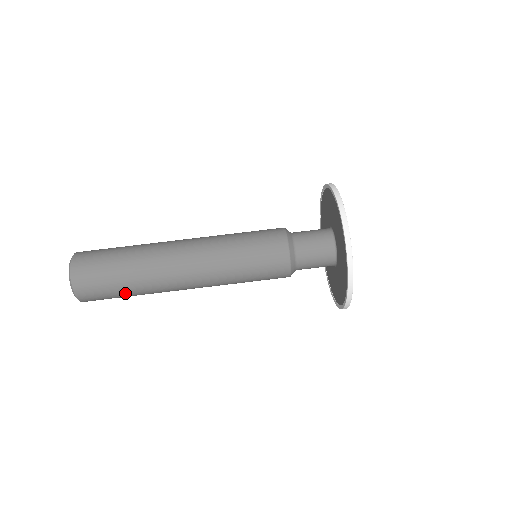
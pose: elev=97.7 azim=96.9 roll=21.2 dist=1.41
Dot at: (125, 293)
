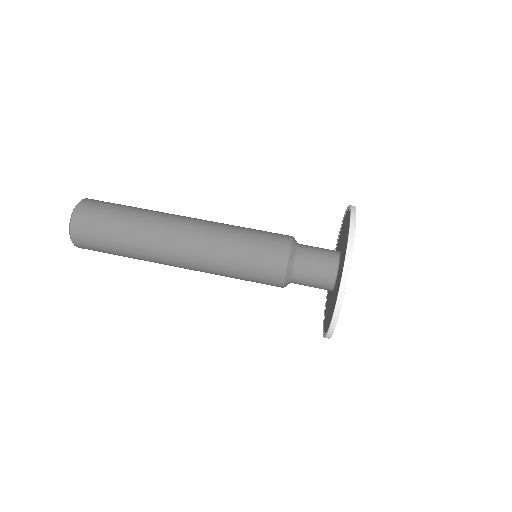
Dot at: (116, 236)
